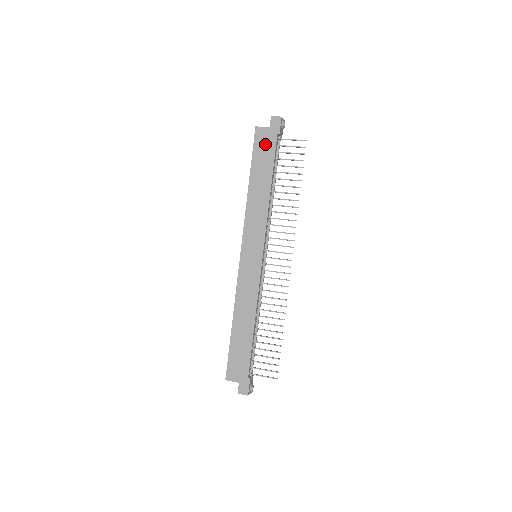
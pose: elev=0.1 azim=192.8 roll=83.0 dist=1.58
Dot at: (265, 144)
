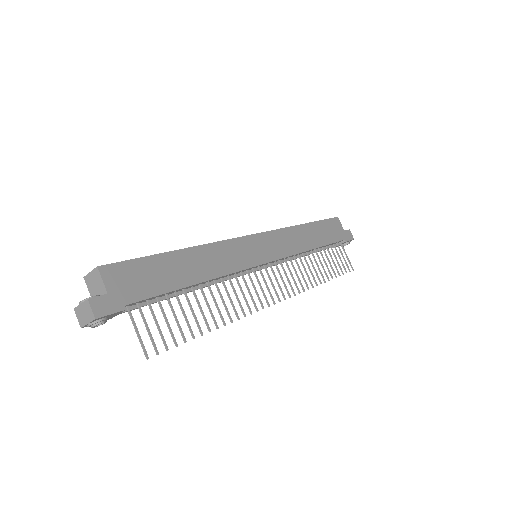
Dot at: (335, 230)
